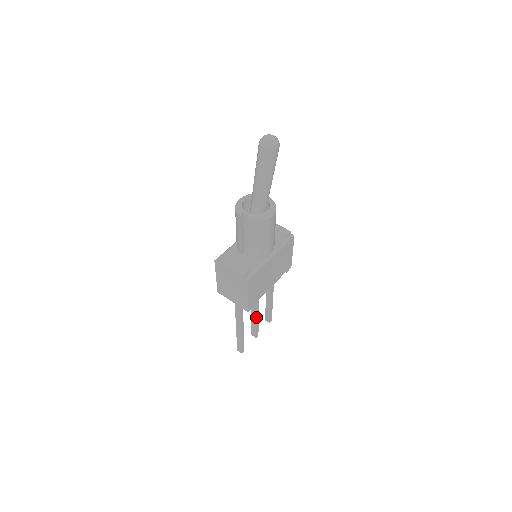
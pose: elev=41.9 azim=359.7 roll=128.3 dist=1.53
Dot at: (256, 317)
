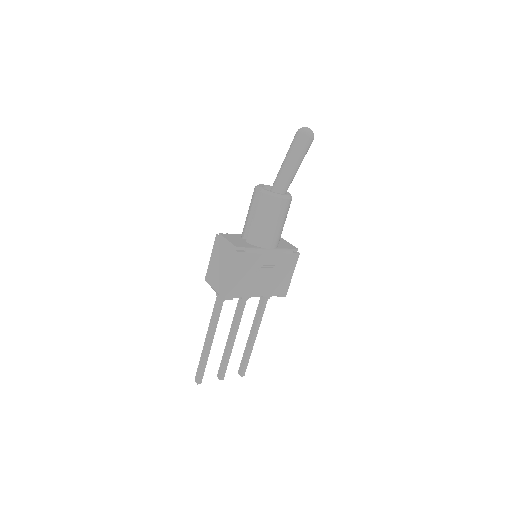
Dot at: (230, 345)
